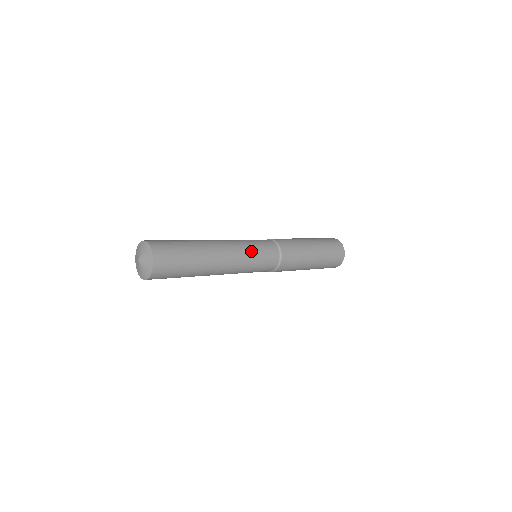
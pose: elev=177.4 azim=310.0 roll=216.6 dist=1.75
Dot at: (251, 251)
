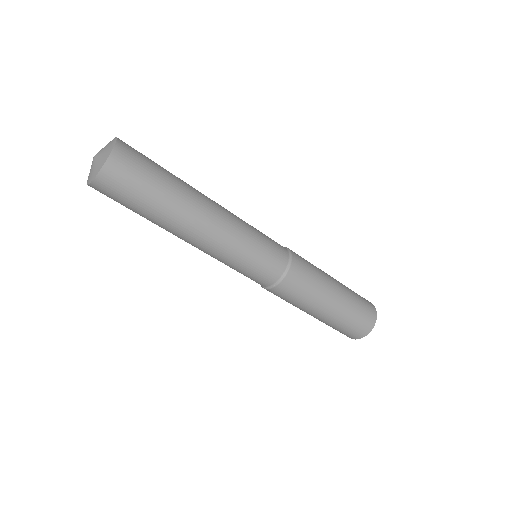
Dot at: (251, 231)
